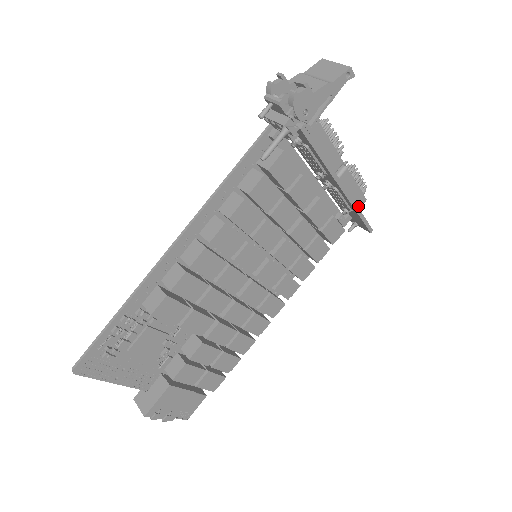
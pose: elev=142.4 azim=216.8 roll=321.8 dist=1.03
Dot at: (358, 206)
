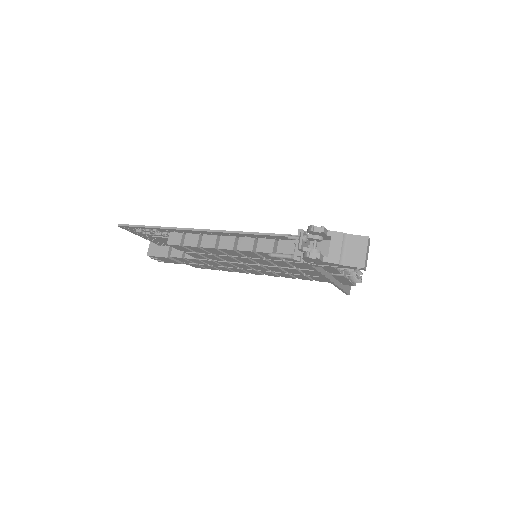
Dot at: (346, 284)
